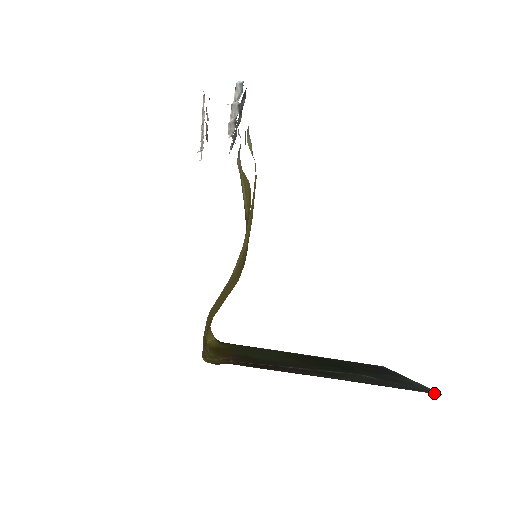
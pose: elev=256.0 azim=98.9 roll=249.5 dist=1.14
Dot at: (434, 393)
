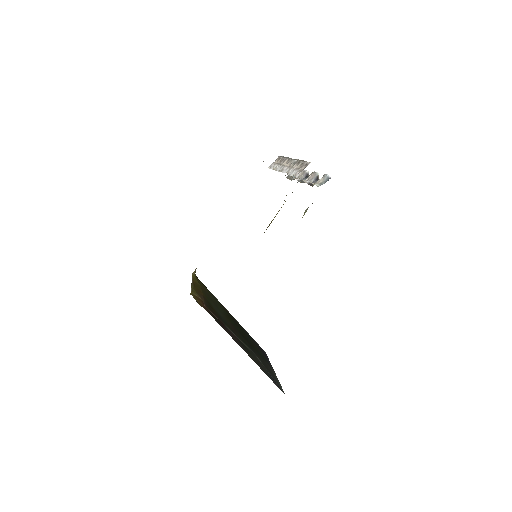
Dot at: (283, 392)
